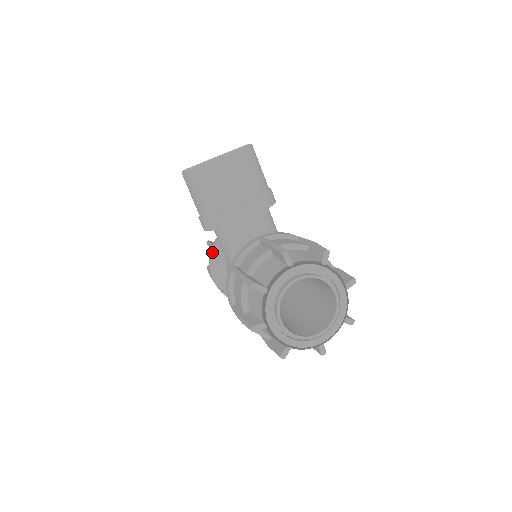
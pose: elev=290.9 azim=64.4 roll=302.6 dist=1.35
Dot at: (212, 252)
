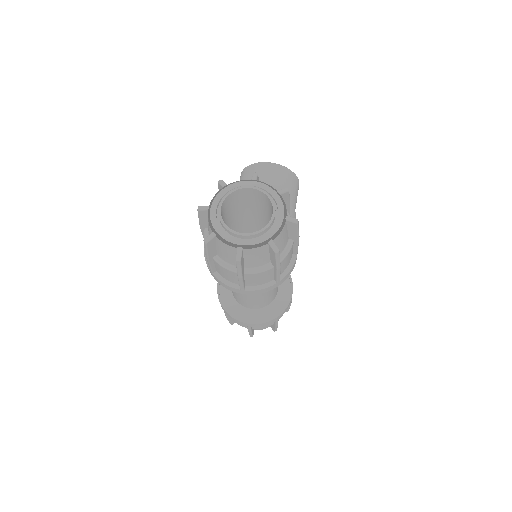
Dot at: occluded
